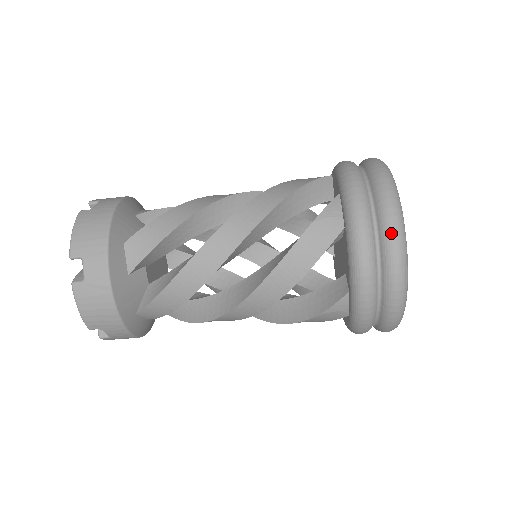
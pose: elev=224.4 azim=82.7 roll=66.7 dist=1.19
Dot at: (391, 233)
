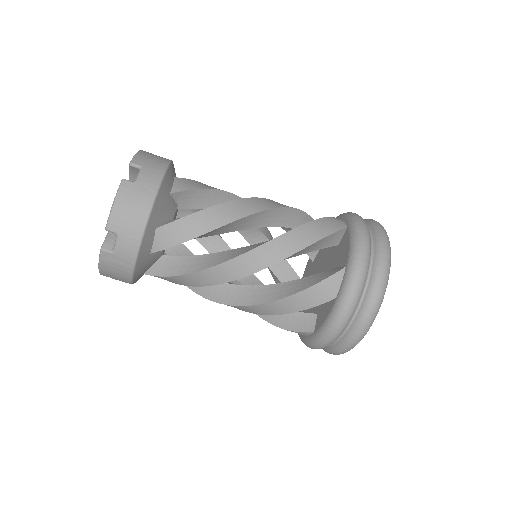
Dot at: (365, 321)
